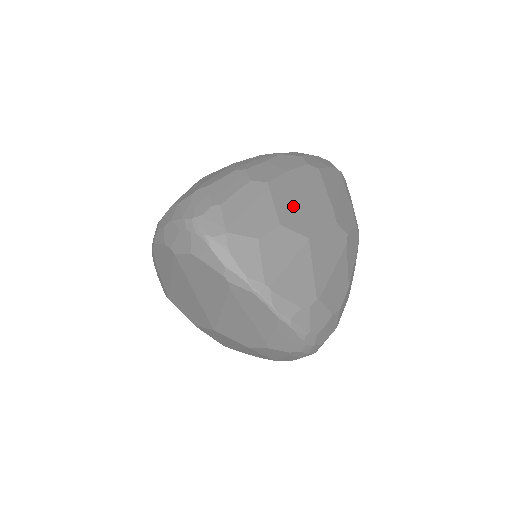
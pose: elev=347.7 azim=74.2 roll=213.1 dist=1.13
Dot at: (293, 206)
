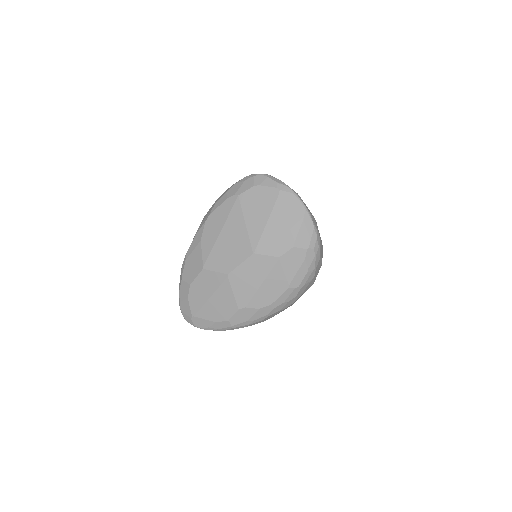
Dot at: occluded
